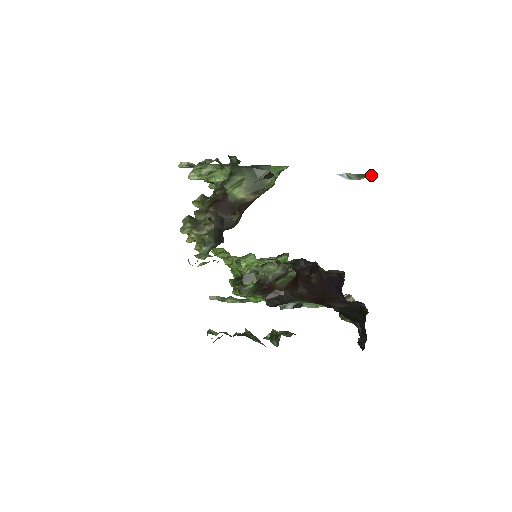
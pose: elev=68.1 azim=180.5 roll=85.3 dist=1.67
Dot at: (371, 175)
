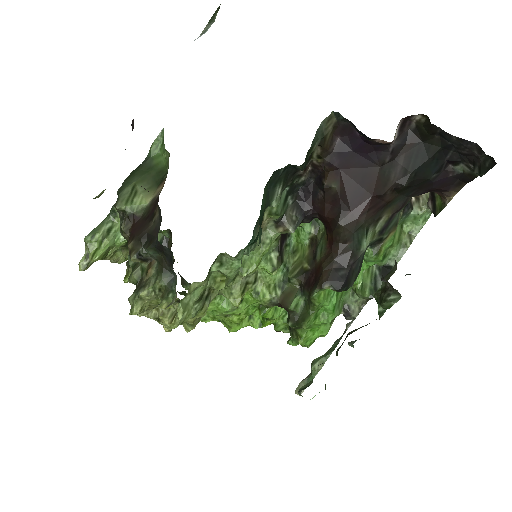
Dot at: (220, 4)
